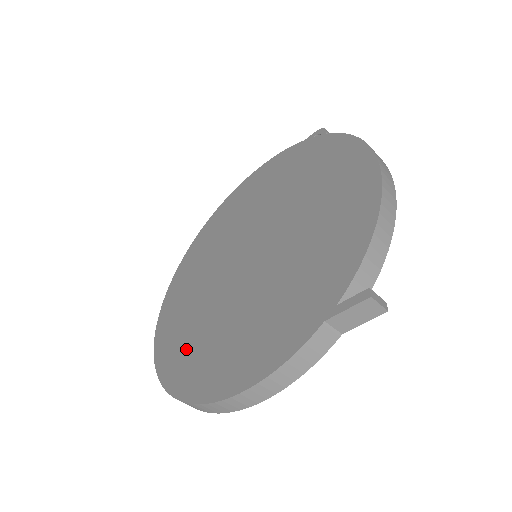
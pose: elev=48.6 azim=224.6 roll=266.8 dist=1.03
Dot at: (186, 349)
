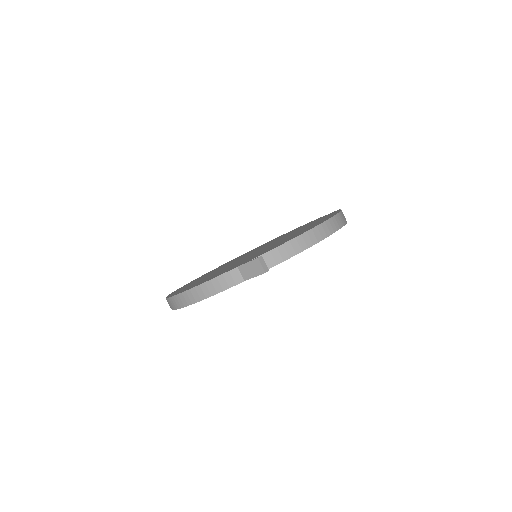
Dot at: (190, 284)
